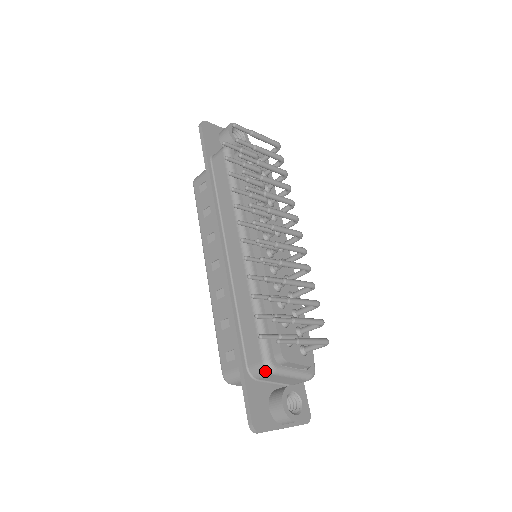
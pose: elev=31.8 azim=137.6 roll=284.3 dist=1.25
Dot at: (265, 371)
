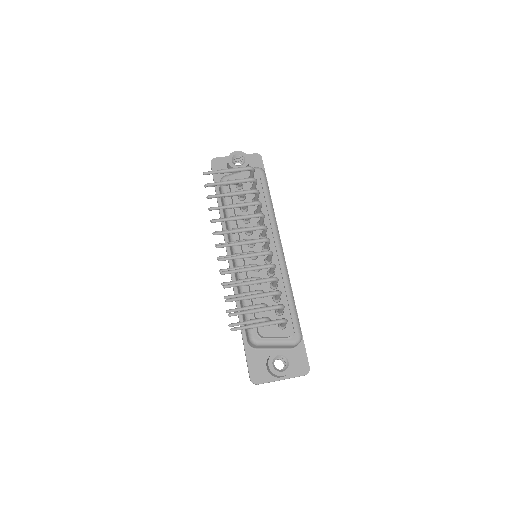
Dot at: (252, 344)
